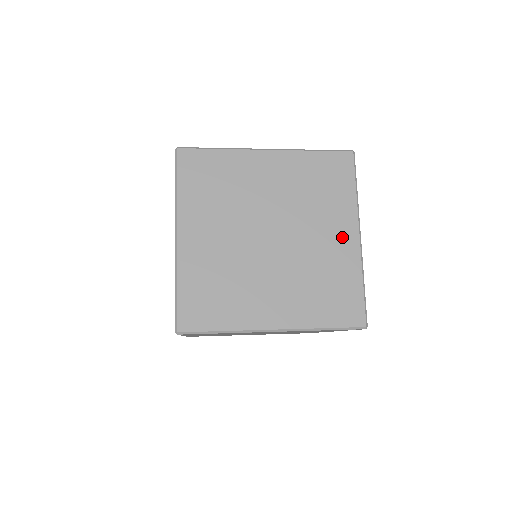
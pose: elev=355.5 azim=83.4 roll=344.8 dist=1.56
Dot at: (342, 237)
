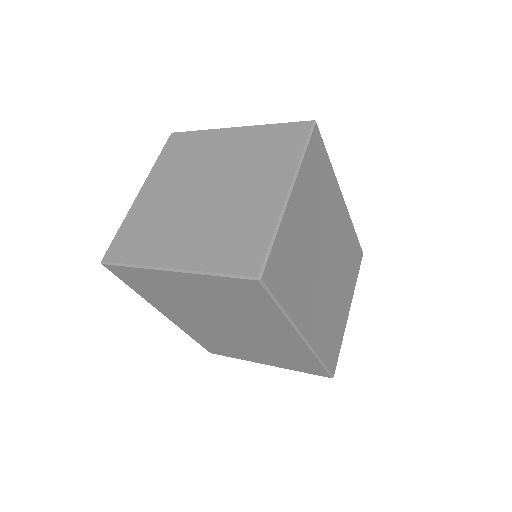
Dot at: (270, 192)
